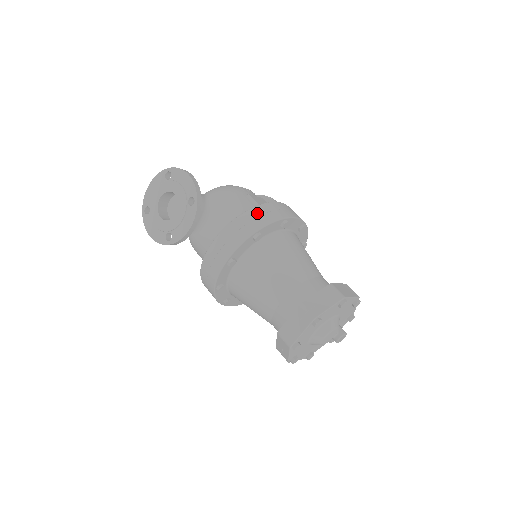
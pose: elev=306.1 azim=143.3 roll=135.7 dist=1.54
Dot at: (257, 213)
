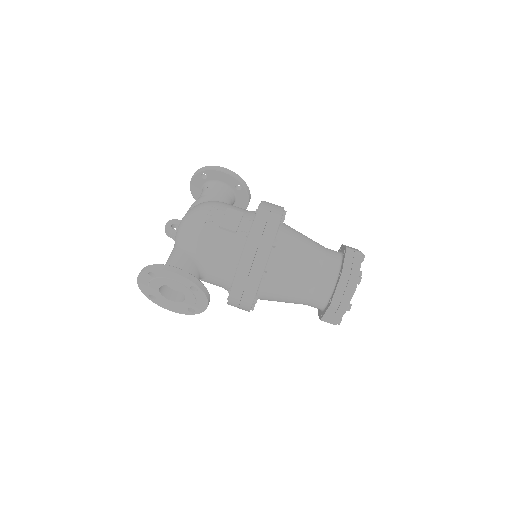
Dot at: (250, 257)
